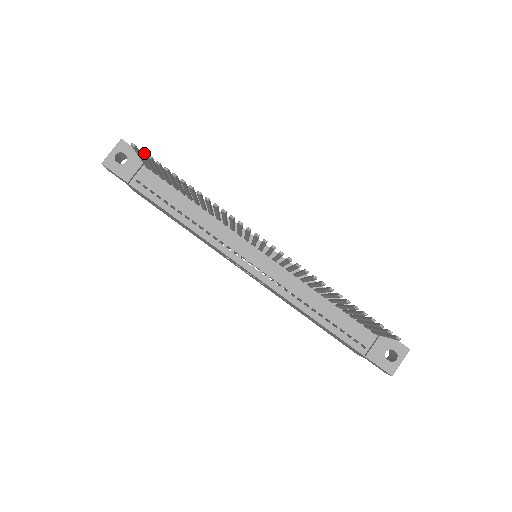
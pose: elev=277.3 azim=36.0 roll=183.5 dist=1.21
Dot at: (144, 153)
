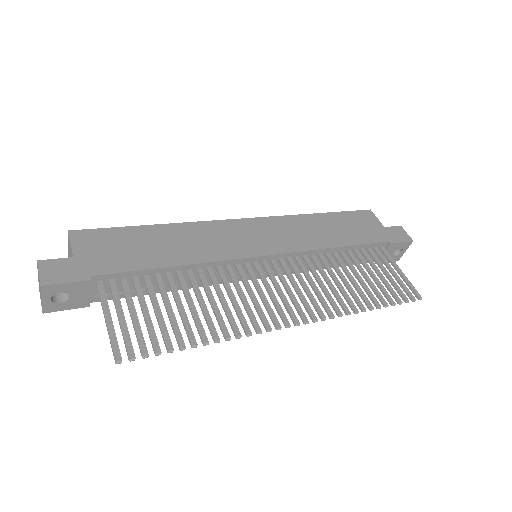
Dot at: (134, 355)
